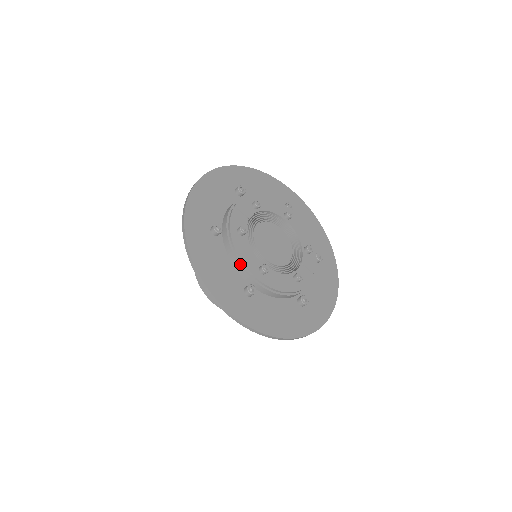
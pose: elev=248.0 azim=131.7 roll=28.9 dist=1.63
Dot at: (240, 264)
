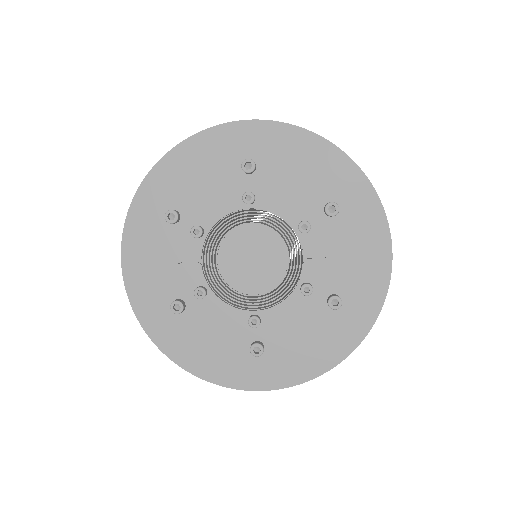
Dot at: (225, 334)
